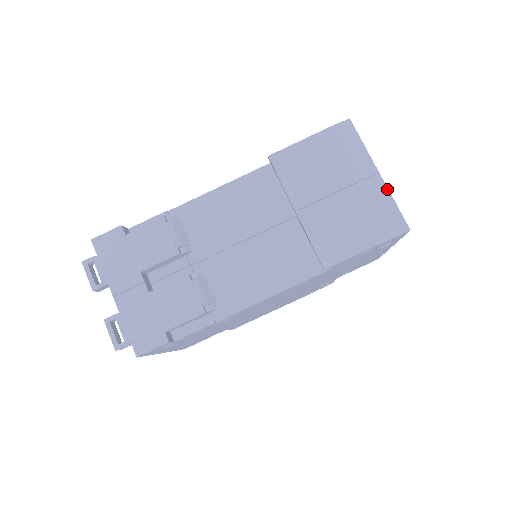
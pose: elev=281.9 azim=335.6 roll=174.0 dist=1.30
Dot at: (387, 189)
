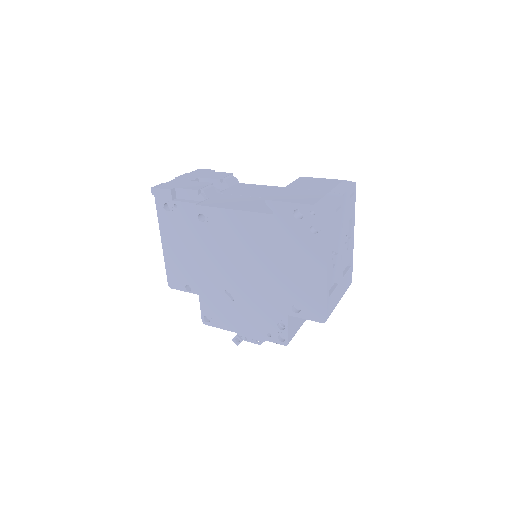
Dot at: (339, 198)
